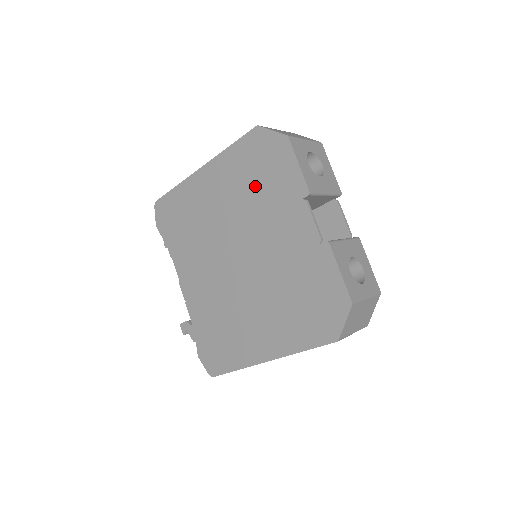
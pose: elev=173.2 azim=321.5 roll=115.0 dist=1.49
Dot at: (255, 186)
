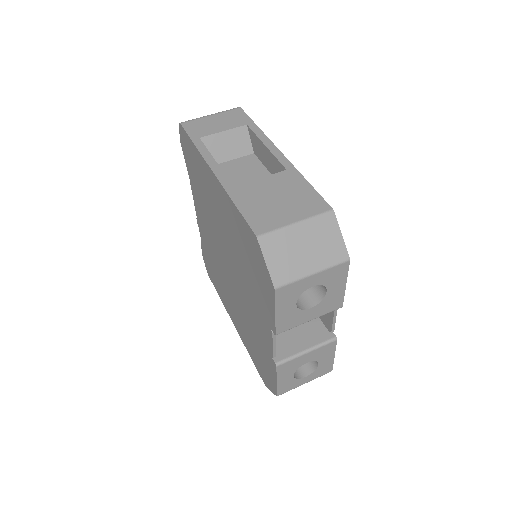
Dot at: (245, 262)
